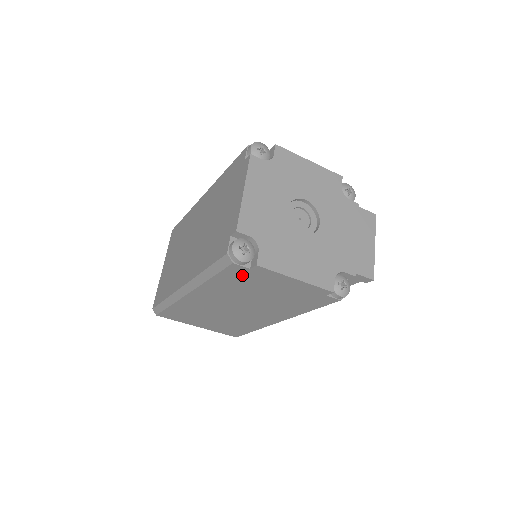
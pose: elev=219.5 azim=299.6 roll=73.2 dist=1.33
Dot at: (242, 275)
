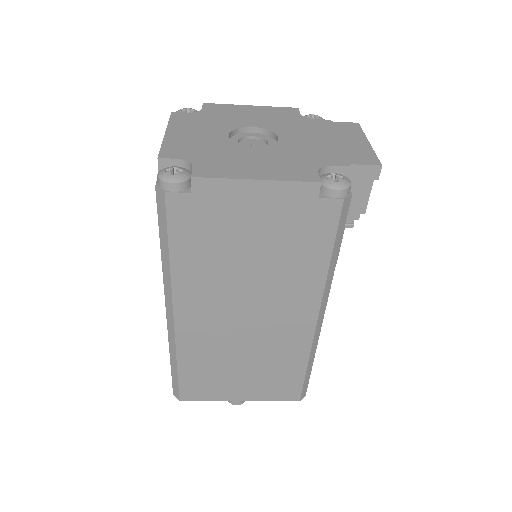
Dot at: (194, 217)
